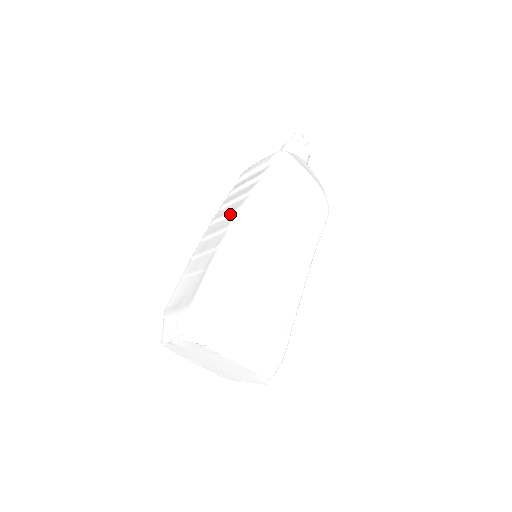
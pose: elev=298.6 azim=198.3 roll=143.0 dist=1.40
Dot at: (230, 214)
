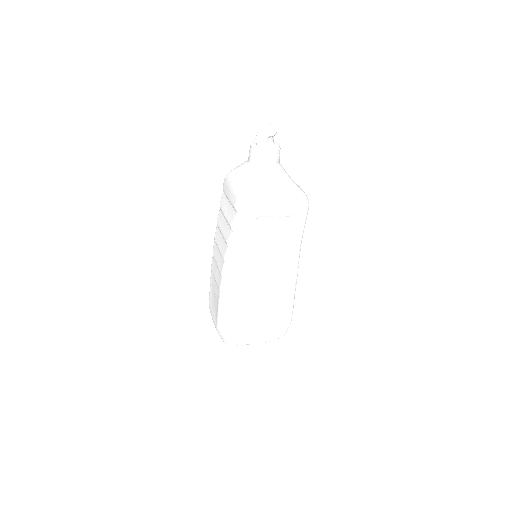
Dot at: (221, 255)
